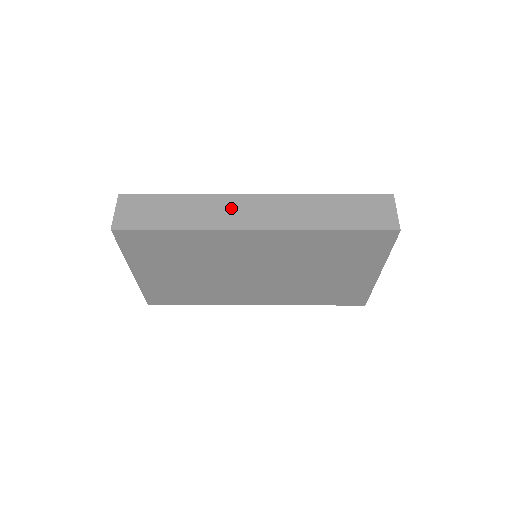
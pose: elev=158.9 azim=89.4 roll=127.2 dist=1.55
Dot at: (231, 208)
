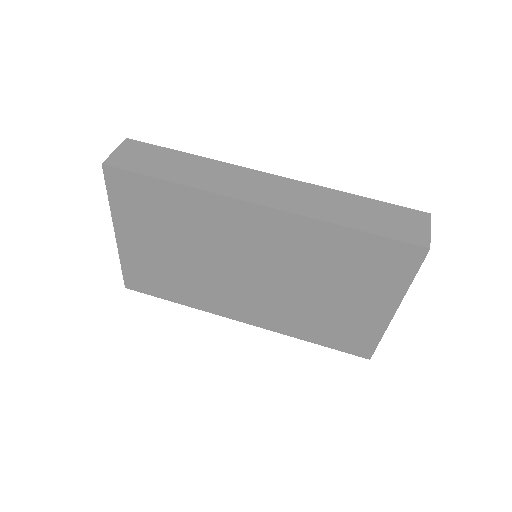
Dot at: (239, 179)
